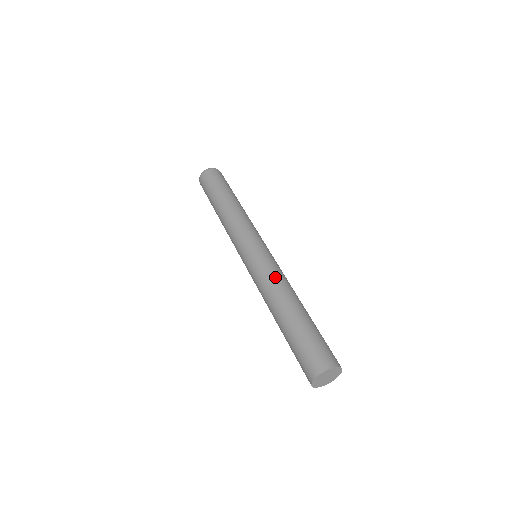
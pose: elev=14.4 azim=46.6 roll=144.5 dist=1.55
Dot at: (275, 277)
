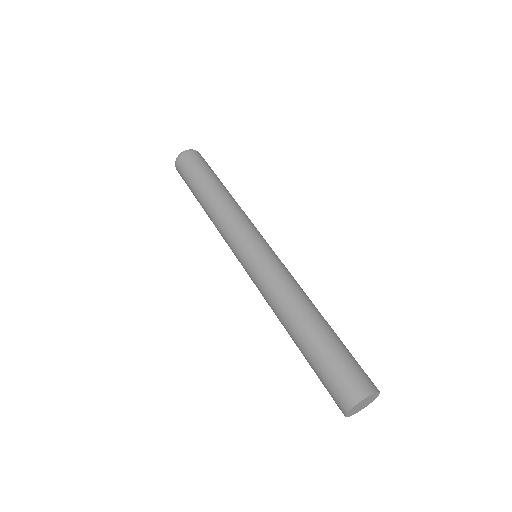
Dot at: (282, 284)
